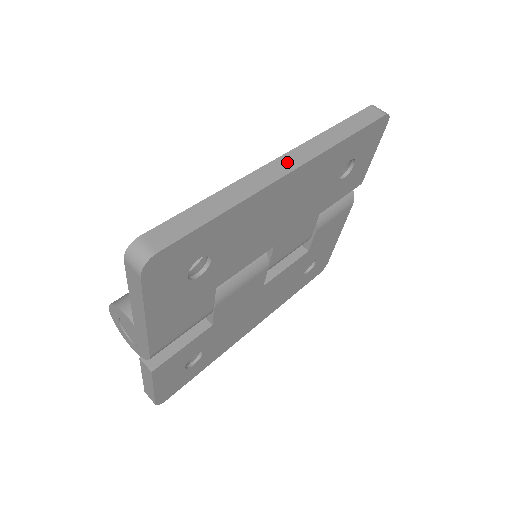
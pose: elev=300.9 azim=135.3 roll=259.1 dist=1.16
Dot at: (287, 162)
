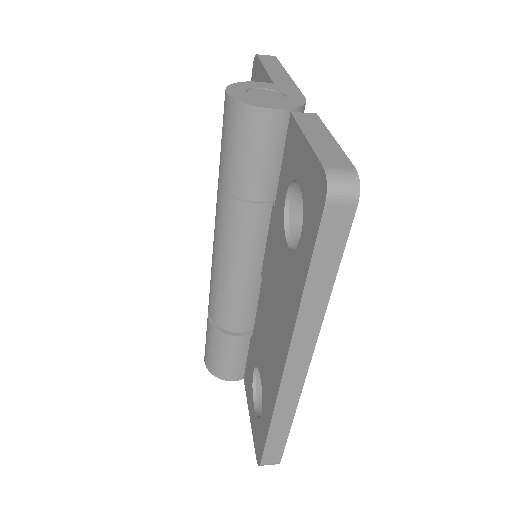
Dot at: occluded
